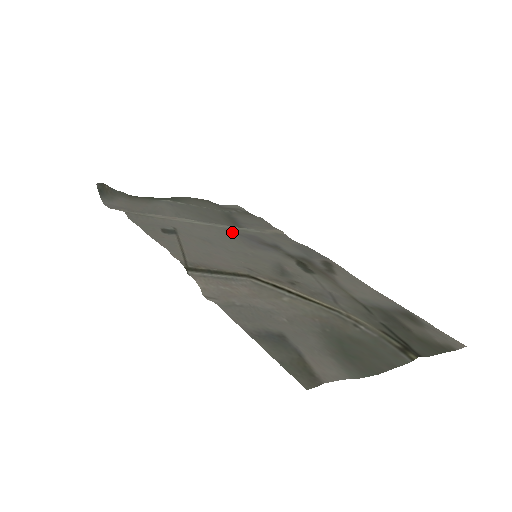
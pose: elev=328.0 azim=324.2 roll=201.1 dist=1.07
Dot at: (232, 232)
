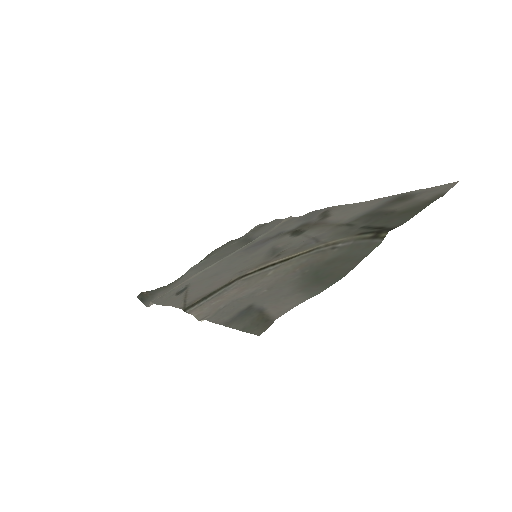
Dot at: (240, 252)
